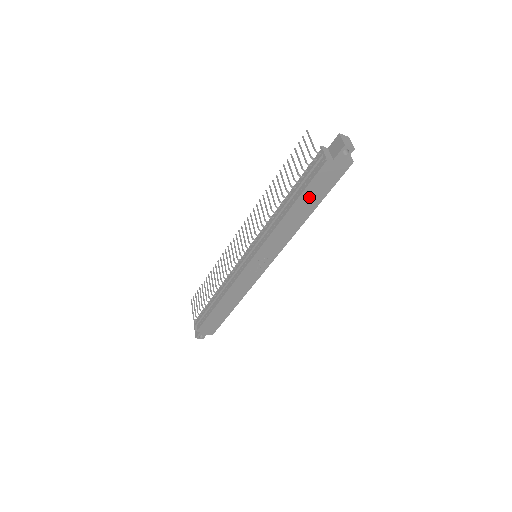
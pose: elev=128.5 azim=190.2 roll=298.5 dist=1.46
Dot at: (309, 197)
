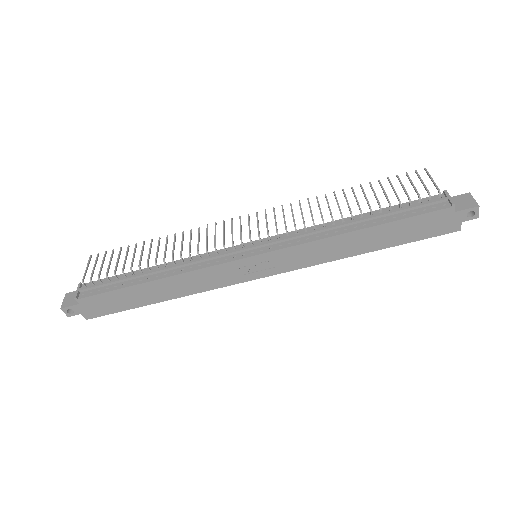
Dot at: (392, 232)
